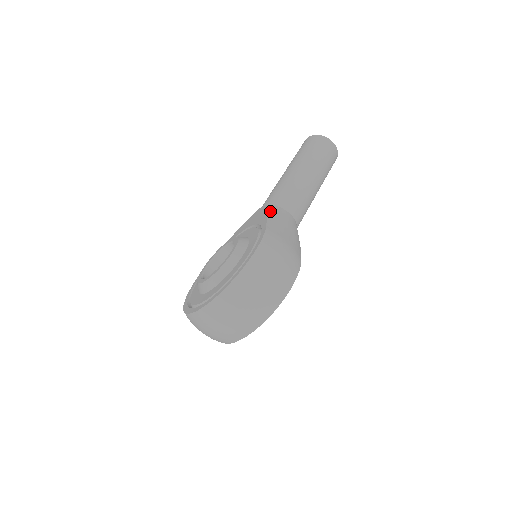
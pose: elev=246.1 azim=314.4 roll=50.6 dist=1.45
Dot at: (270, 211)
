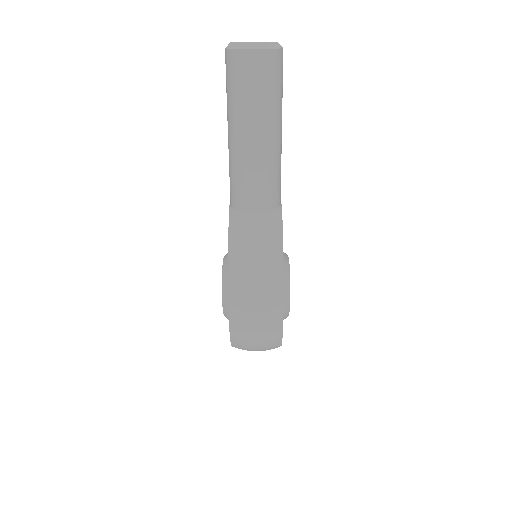
Dot at: (231, 234)
